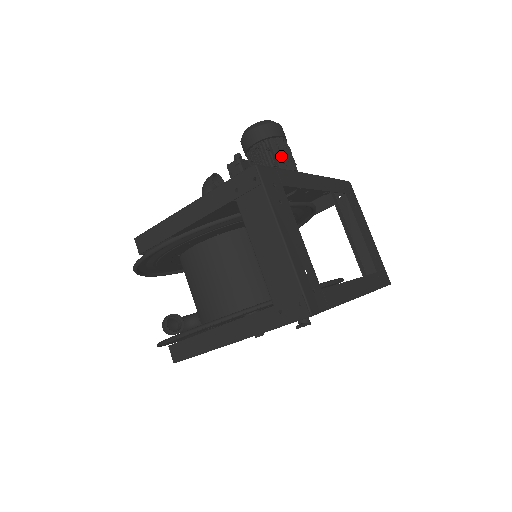
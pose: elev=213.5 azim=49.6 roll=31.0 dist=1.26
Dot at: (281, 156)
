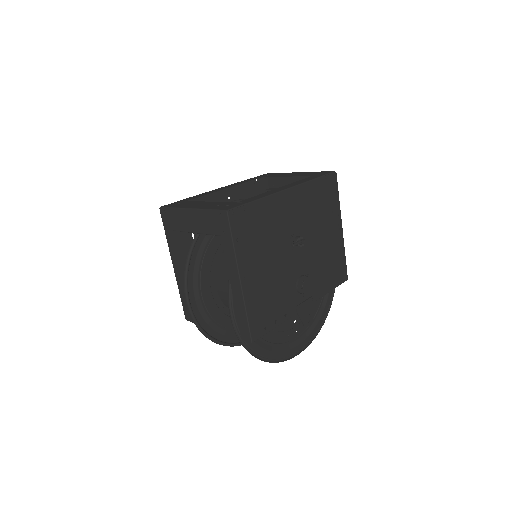
Dot at: occluded
